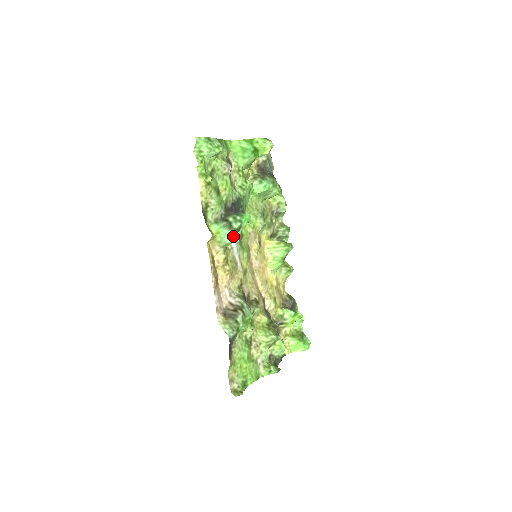
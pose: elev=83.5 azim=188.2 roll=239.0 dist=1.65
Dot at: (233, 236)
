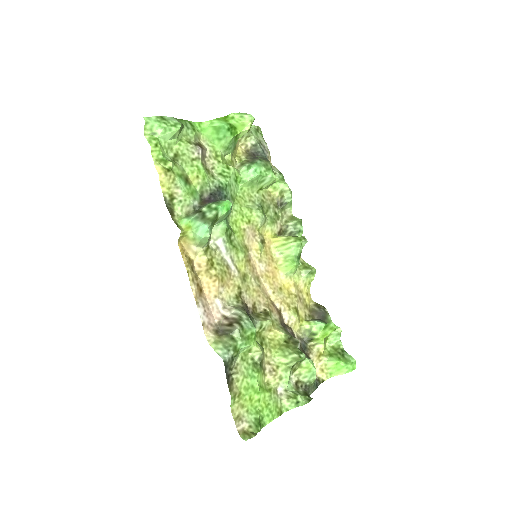
Dot at: (207, 227)
